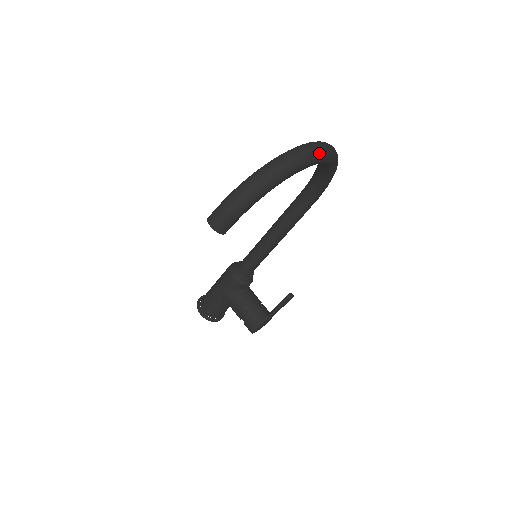
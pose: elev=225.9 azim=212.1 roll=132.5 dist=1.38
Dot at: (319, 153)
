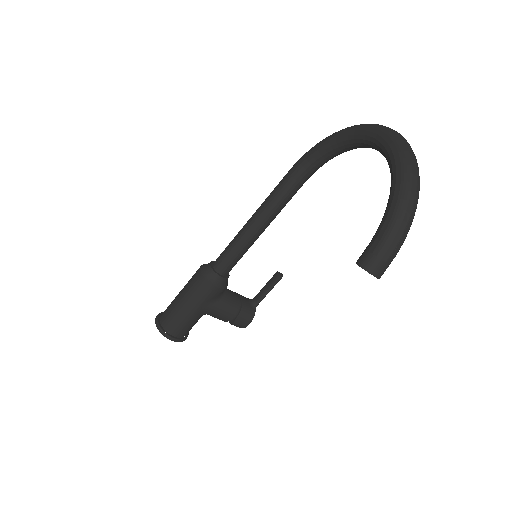
Dot at: occluded
